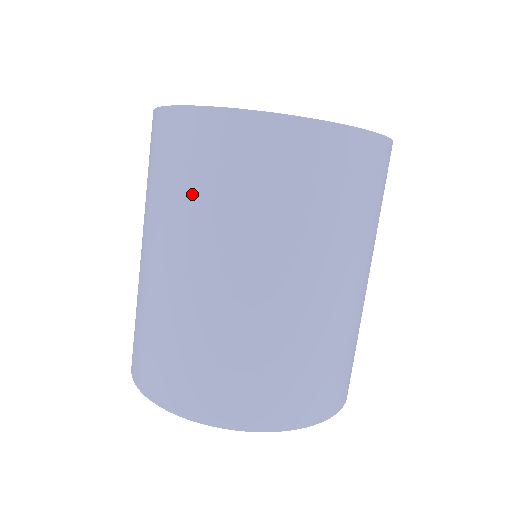
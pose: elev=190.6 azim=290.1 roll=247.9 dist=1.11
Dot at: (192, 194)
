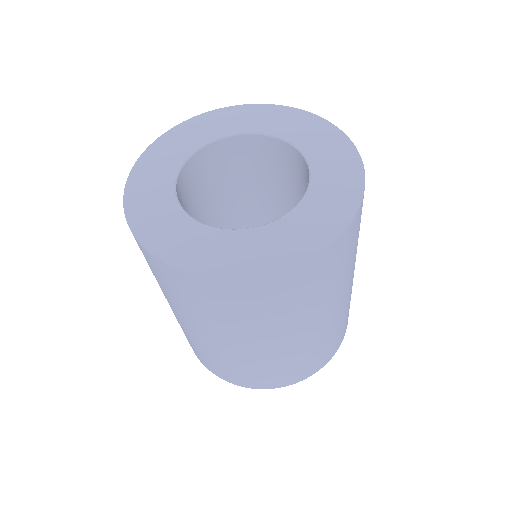
Dot at: occluded
